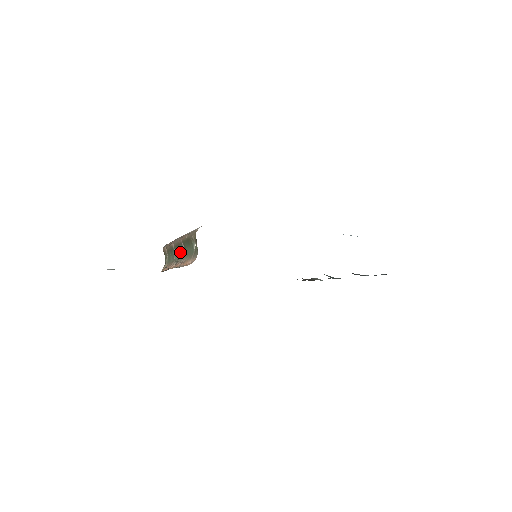
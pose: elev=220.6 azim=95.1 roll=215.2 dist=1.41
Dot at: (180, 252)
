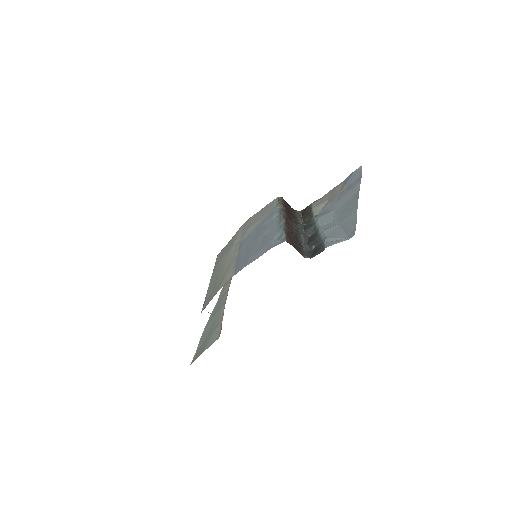
Dot at: occluded
